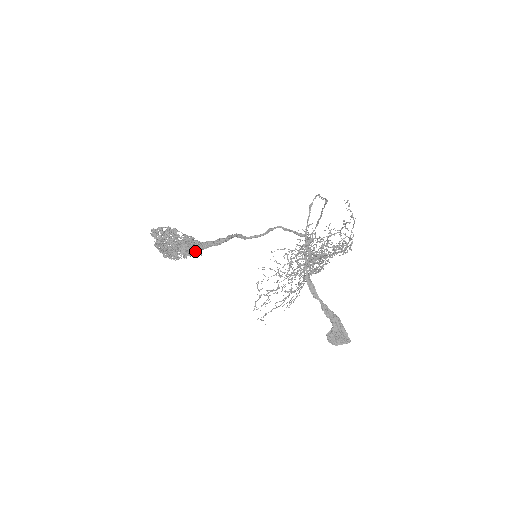
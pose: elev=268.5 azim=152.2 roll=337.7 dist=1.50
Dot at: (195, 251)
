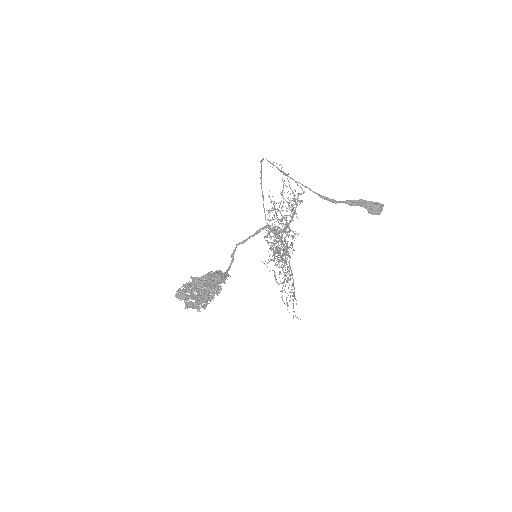
Dot at: (225, 274)
